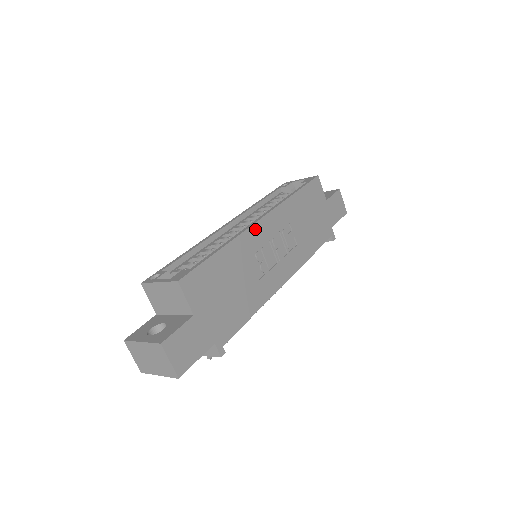
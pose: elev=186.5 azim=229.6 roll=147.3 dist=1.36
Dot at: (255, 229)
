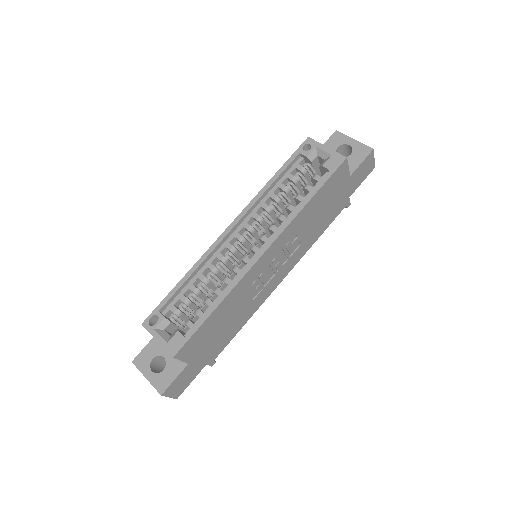
Dot at: (254, 268)
